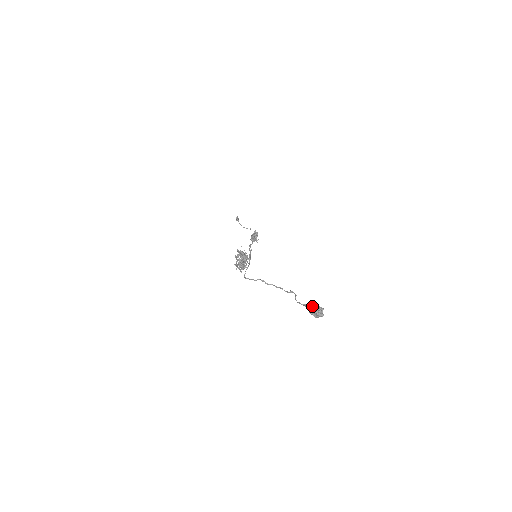
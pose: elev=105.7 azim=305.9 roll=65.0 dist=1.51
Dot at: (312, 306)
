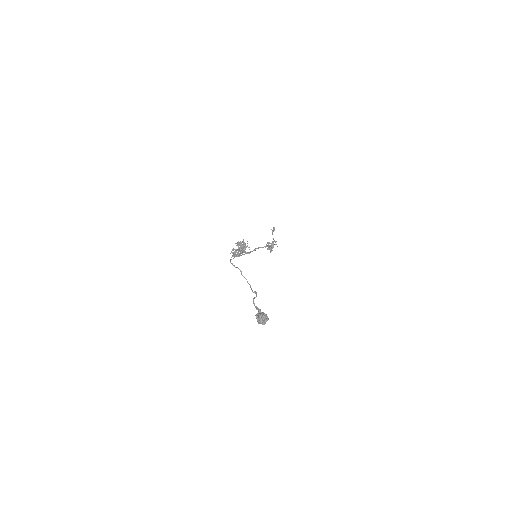
Dot at: occluded
